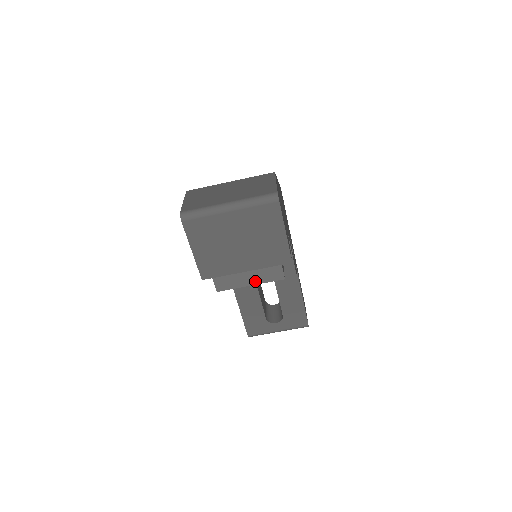
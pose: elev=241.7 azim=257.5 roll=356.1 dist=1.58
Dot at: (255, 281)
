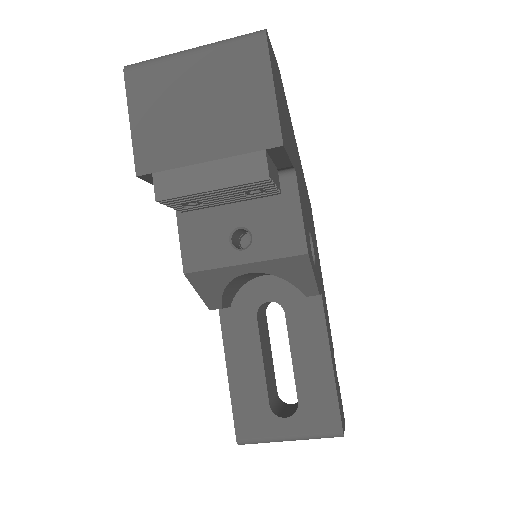
Dot at: (219, 182)
